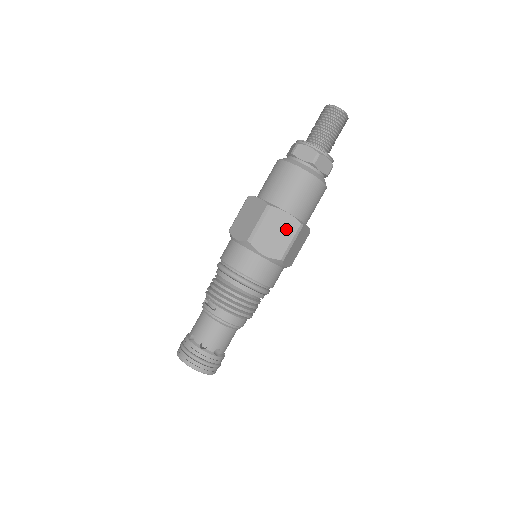
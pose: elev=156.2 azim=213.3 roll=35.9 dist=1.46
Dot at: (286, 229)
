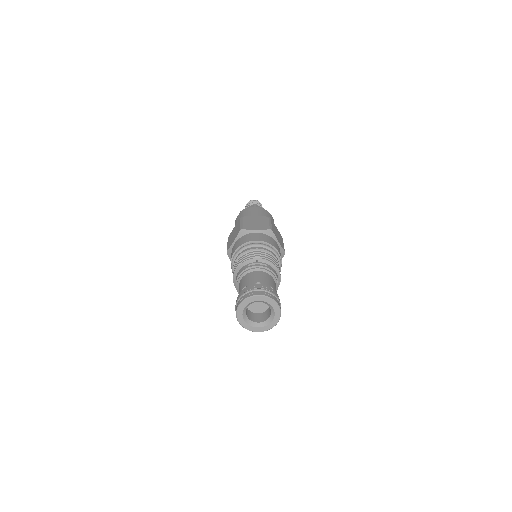
Dot at: (280, 236)
